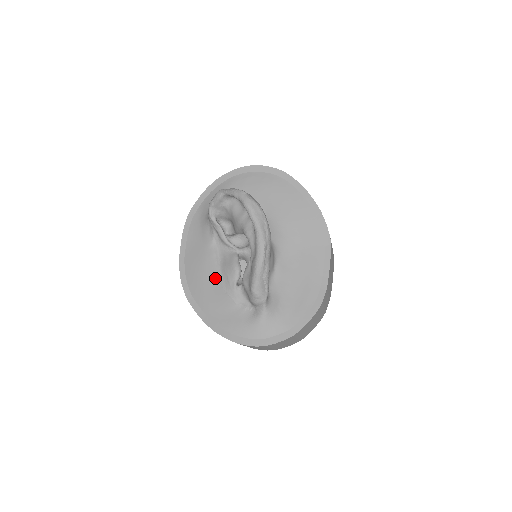
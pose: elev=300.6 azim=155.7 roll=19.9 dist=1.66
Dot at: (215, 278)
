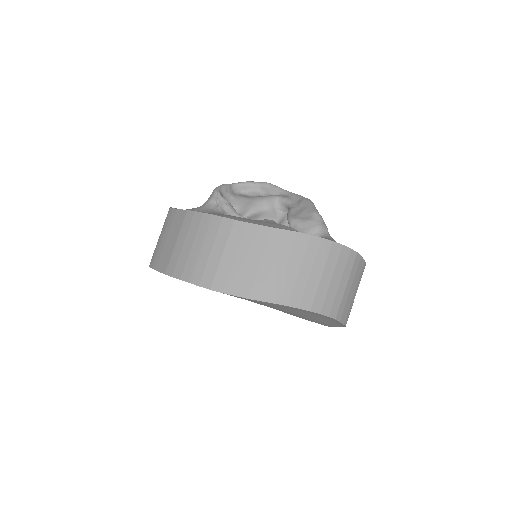
Dot at: occluded
